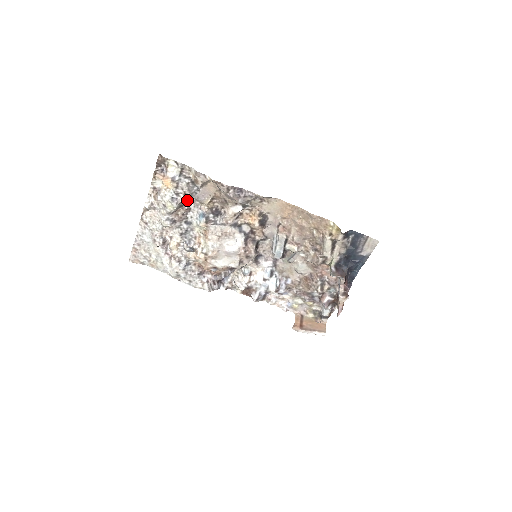
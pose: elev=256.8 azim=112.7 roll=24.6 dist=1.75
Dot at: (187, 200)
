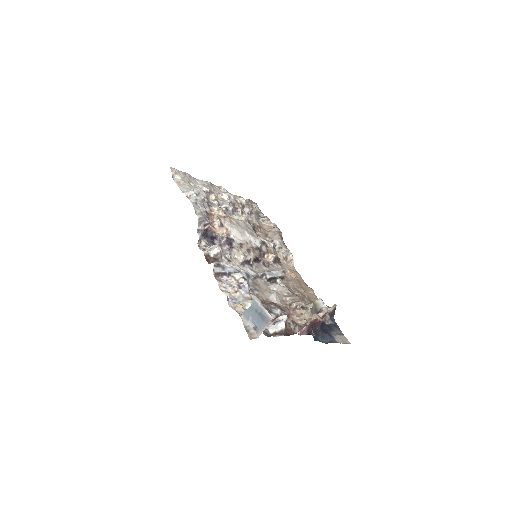
Dot at: (249, 211)
